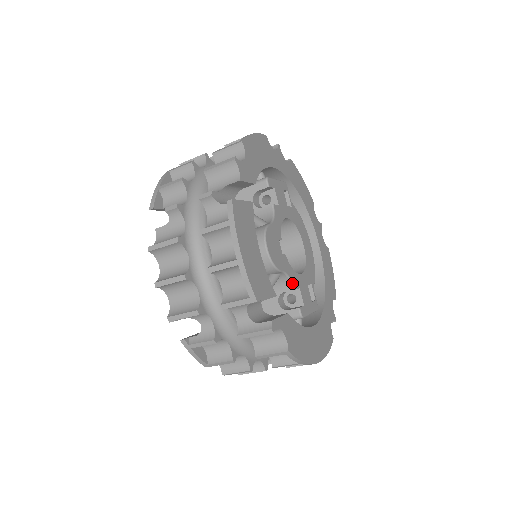
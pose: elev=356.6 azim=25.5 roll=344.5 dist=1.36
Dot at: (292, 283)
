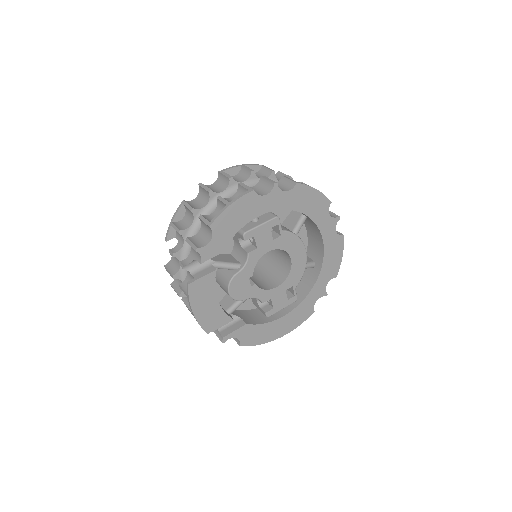
Dot at: (260, 300)
